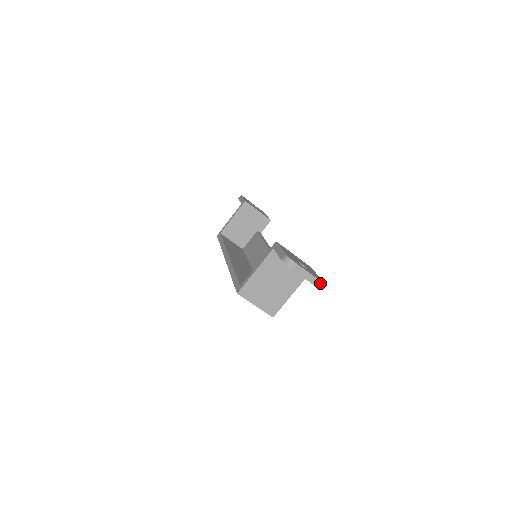
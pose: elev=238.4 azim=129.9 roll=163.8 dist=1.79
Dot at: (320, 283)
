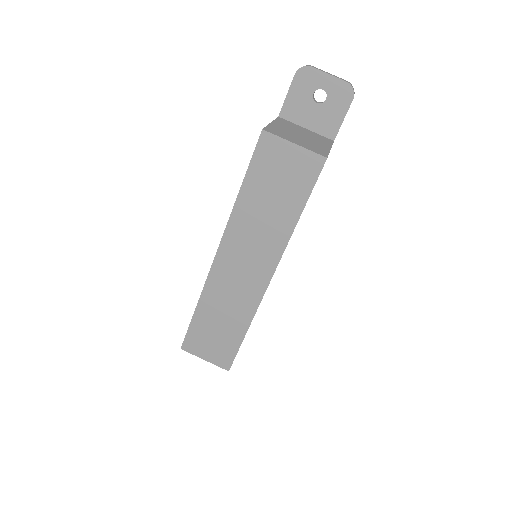
Dot at: (350, 85)
